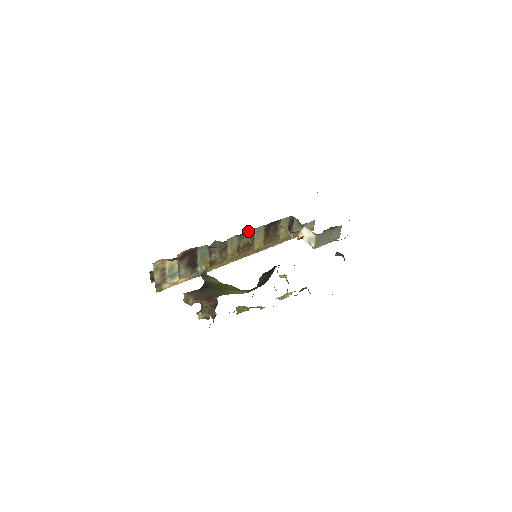
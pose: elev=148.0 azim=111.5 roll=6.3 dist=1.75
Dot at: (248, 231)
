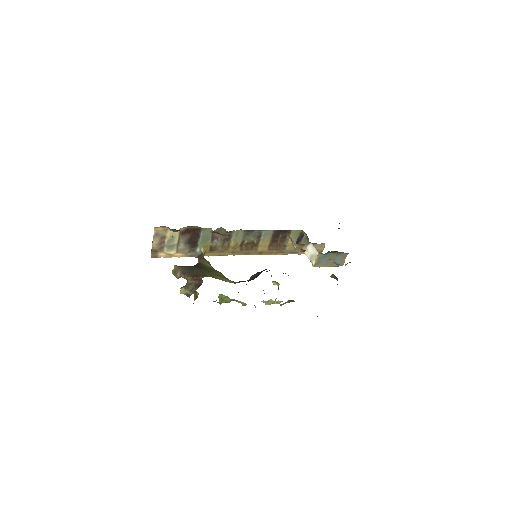
Dot at: (256, 230)
